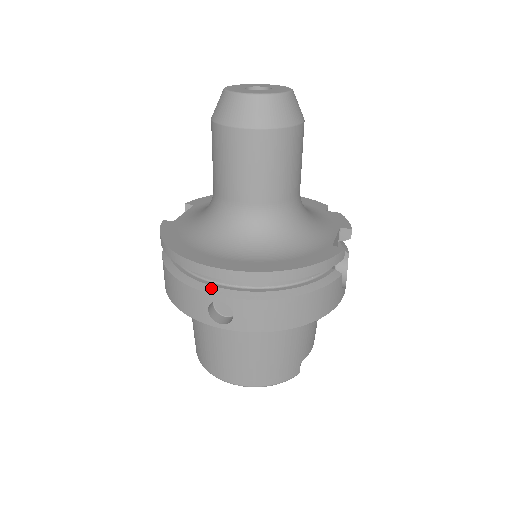
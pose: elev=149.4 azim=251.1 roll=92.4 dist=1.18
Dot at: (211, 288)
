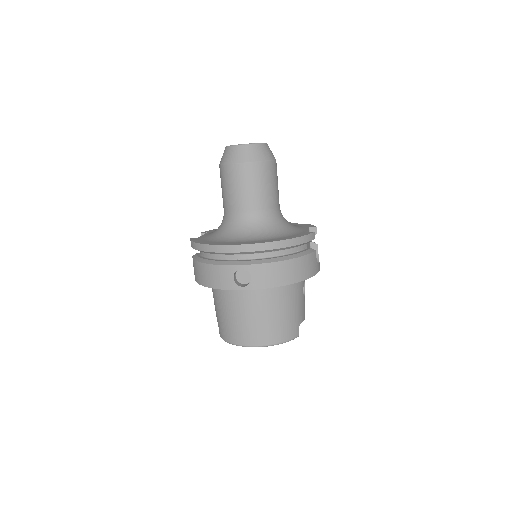
Dot at: (234, 262)
